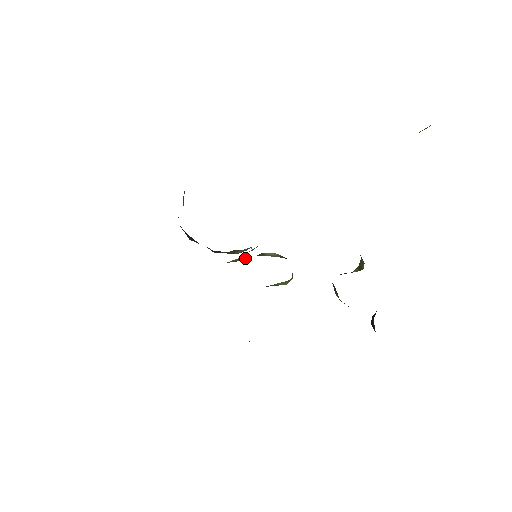
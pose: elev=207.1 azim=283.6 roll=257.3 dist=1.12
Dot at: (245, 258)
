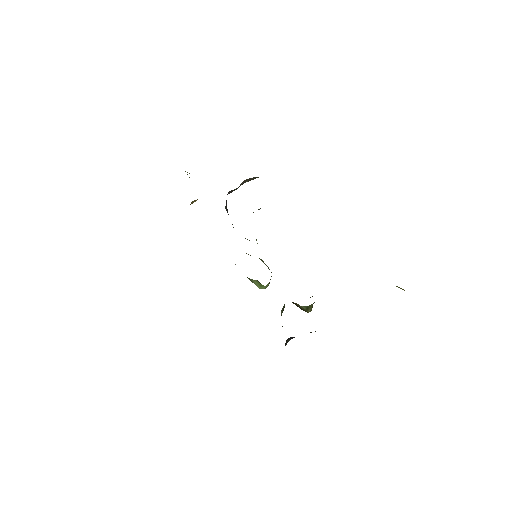
Dot at: occluded
